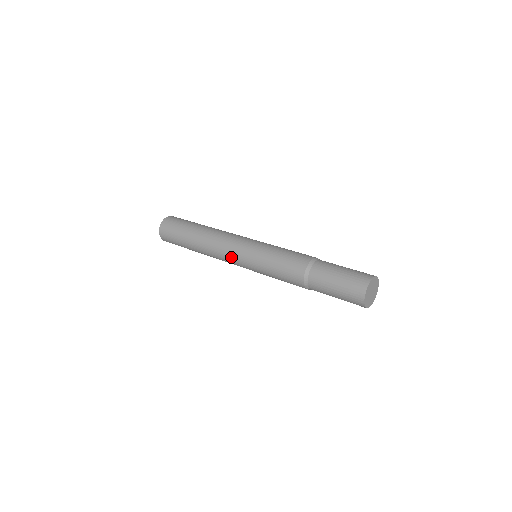
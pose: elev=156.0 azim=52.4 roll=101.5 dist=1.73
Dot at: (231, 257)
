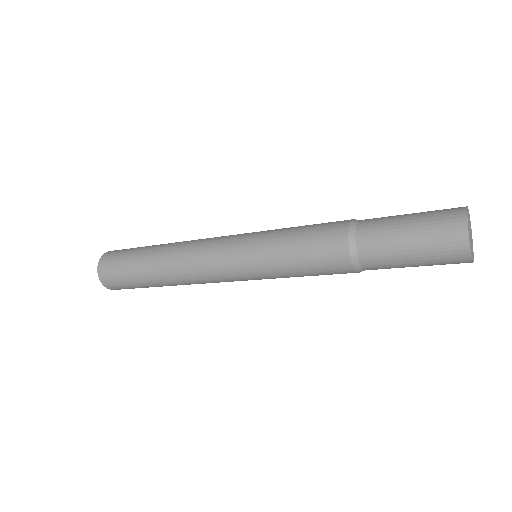
Dot at: (218, 265)
